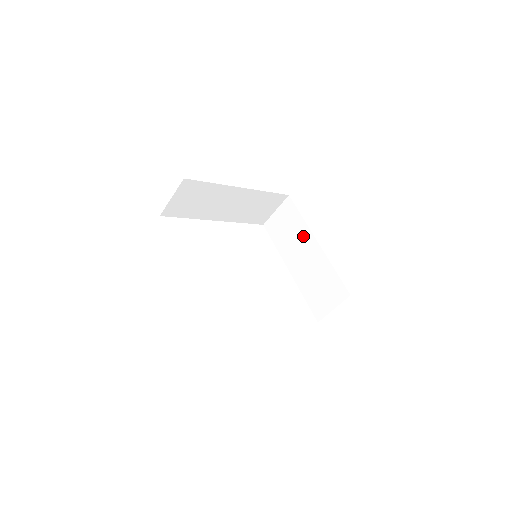
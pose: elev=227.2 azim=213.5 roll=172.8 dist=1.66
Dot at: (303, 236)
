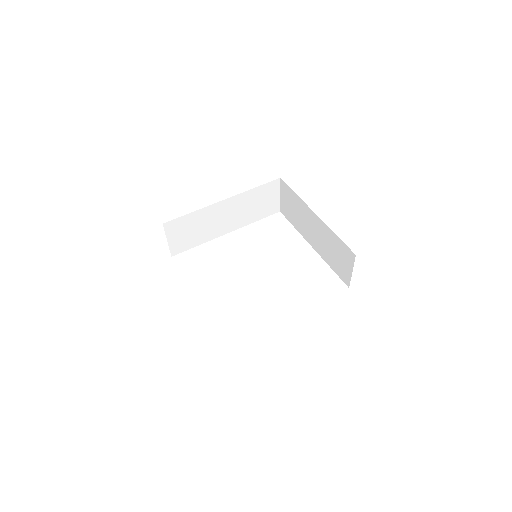
Dot at: (304, 211)
